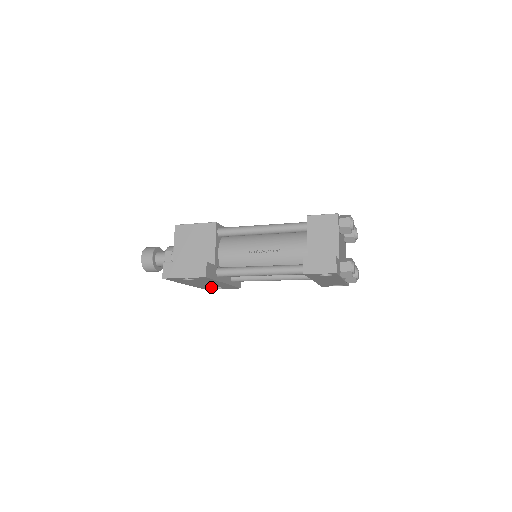
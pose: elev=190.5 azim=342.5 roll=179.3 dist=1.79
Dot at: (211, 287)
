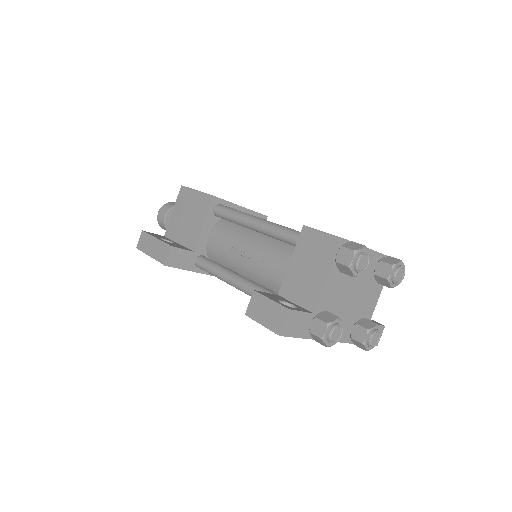
Dot at: occluded
